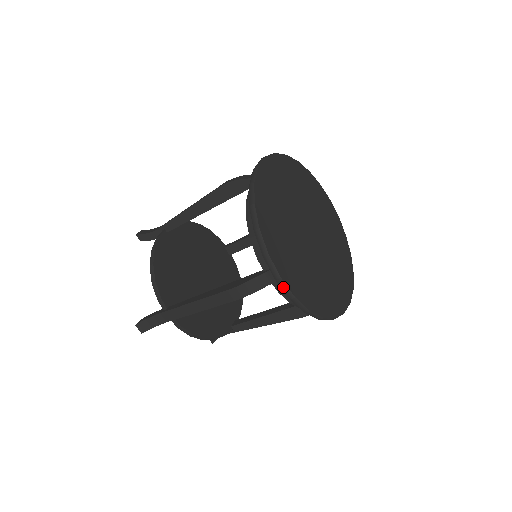
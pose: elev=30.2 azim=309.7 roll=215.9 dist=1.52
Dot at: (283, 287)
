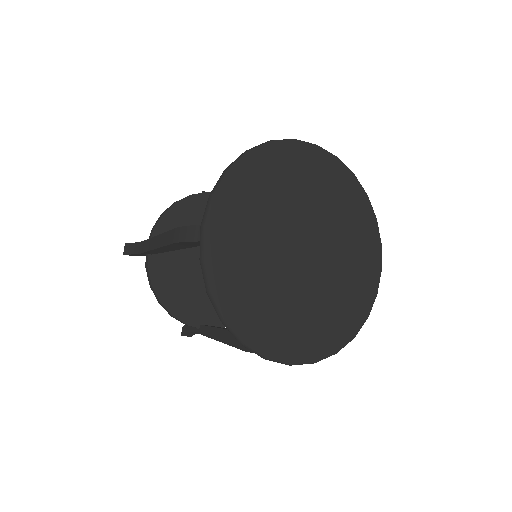
Dot at: occluded
